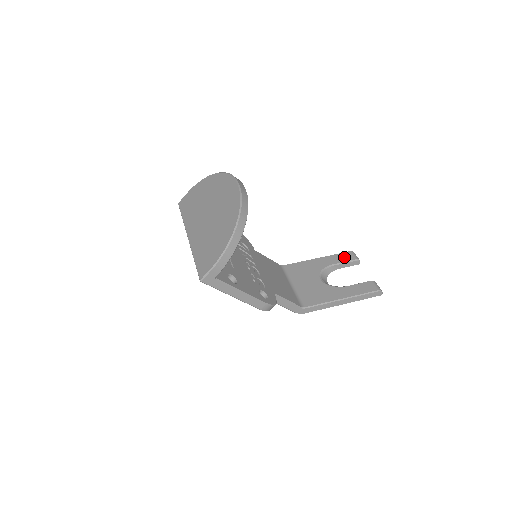
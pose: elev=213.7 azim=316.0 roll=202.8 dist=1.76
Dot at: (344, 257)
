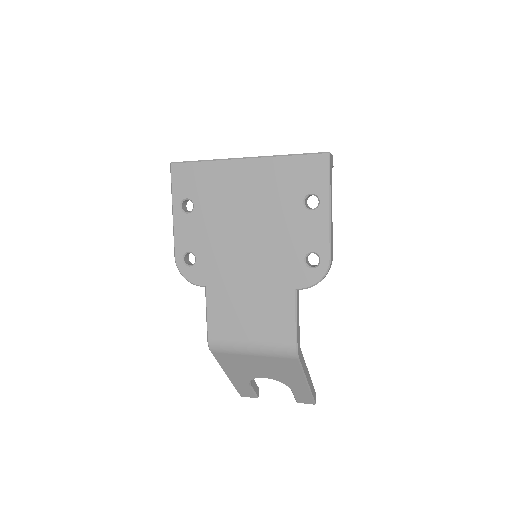
Dot at: occluded
